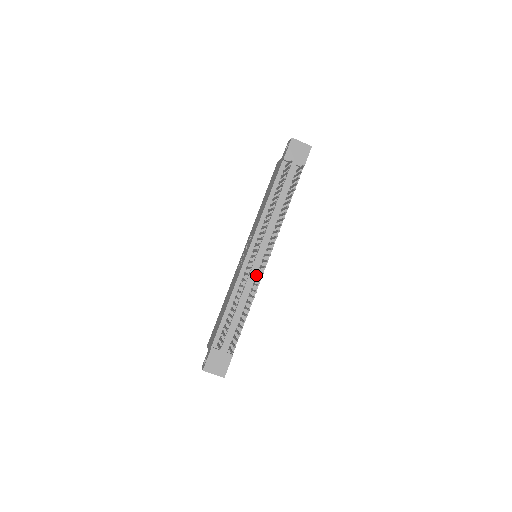
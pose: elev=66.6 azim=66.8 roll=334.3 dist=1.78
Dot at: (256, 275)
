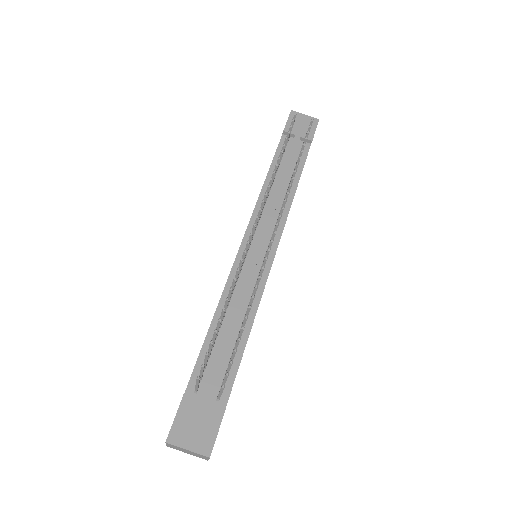
Dot at: (258, 274)
